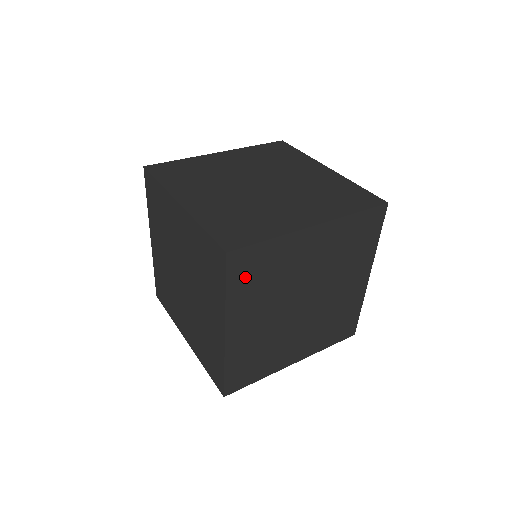
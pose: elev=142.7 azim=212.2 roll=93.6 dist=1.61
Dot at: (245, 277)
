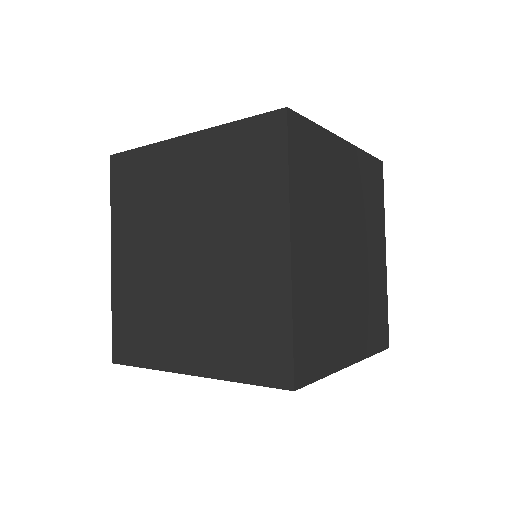
Dot at: occluded
